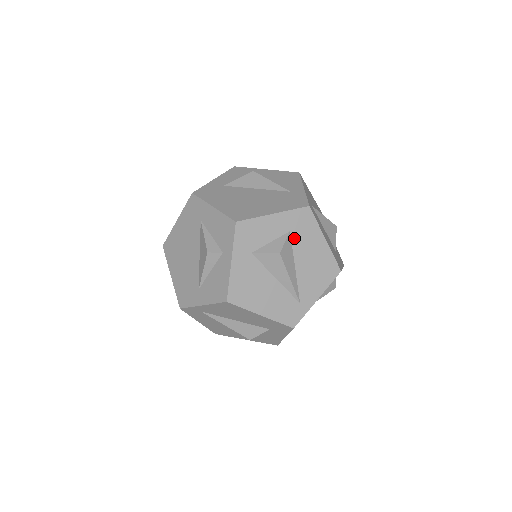
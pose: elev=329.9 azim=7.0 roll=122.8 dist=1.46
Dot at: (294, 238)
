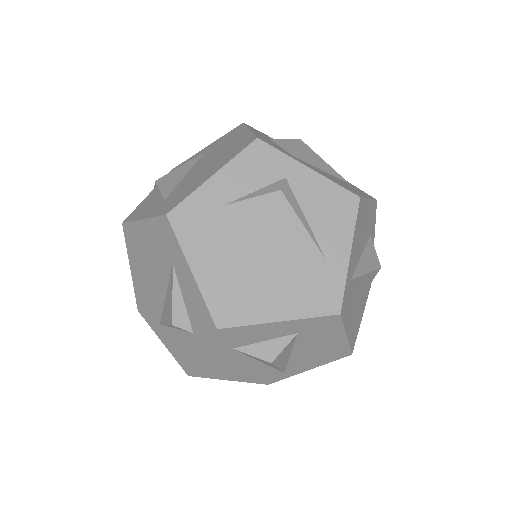
Dot at: (301, 337)
